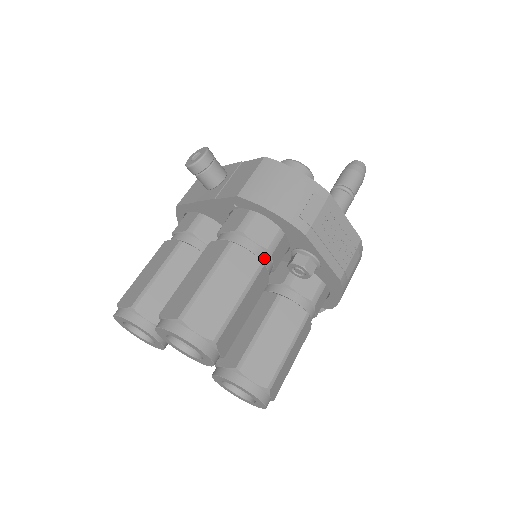
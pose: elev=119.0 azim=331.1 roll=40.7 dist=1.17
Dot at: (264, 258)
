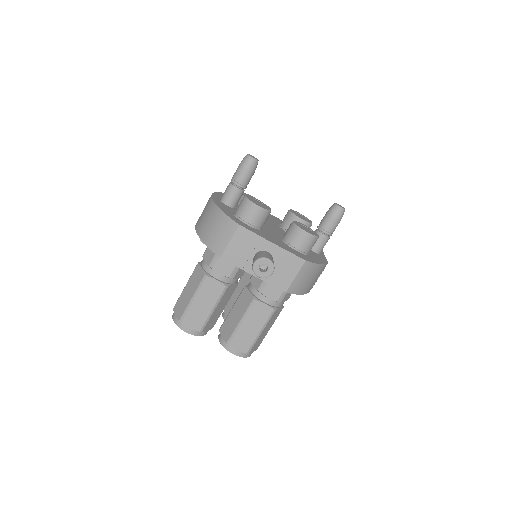
Dot at: occluded
